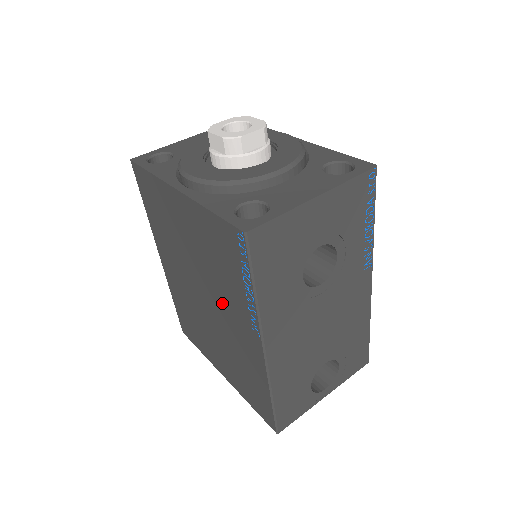
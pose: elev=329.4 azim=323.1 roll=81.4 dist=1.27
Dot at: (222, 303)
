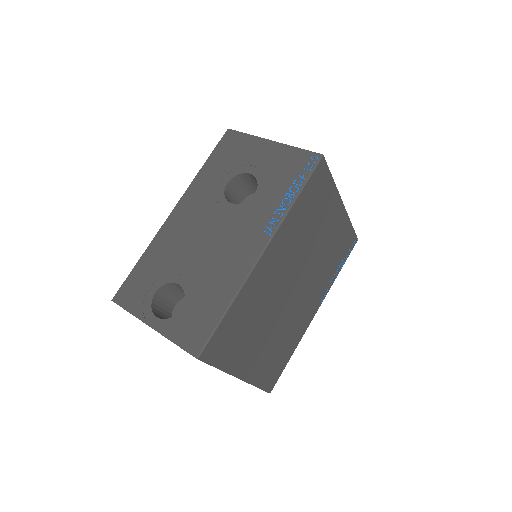
Dot at: occluded
